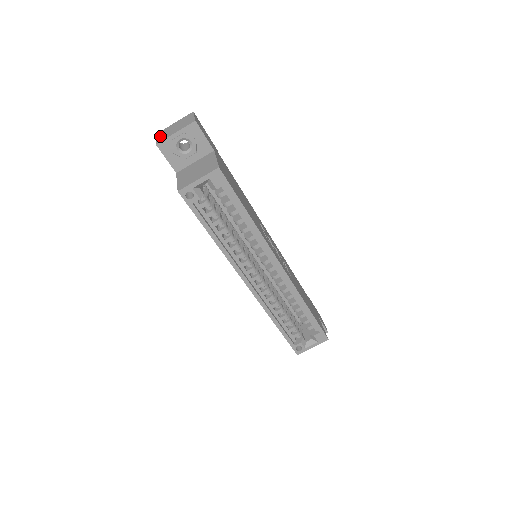
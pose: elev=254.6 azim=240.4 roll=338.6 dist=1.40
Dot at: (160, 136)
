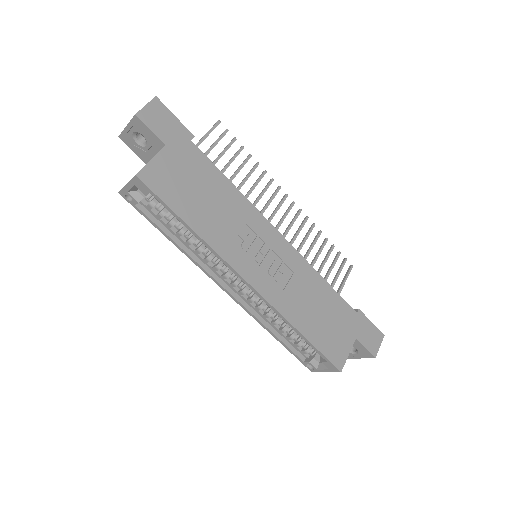
Dot at: occluded
